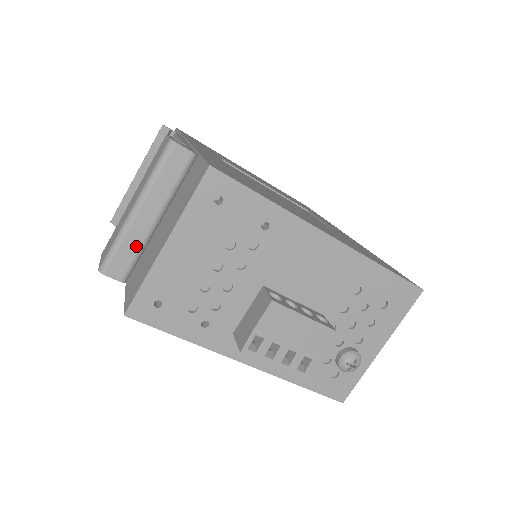
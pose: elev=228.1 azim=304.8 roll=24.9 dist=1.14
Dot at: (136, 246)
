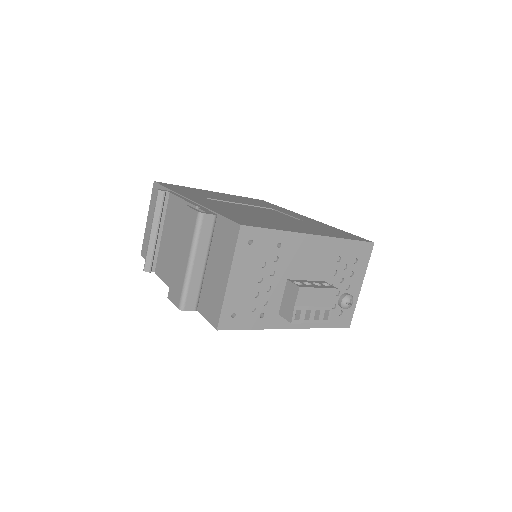
Dot at: (198, 285)
